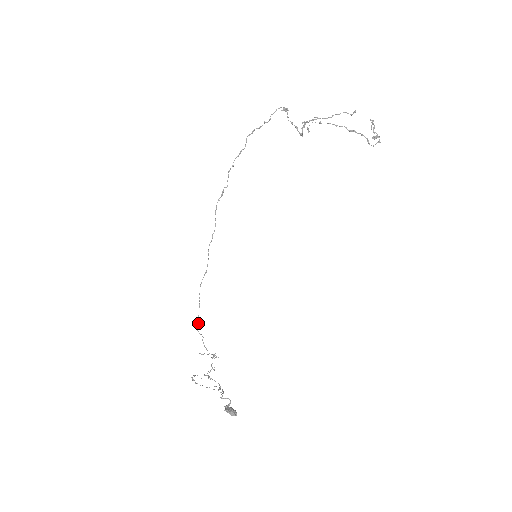
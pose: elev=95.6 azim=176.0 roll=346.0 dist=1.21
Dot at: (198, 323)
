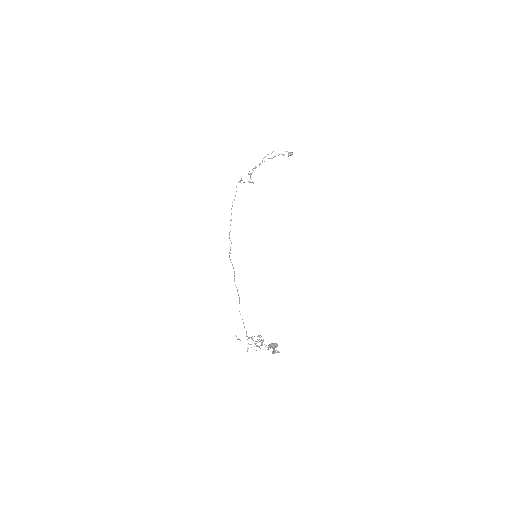
Dot at: (246, 332)
